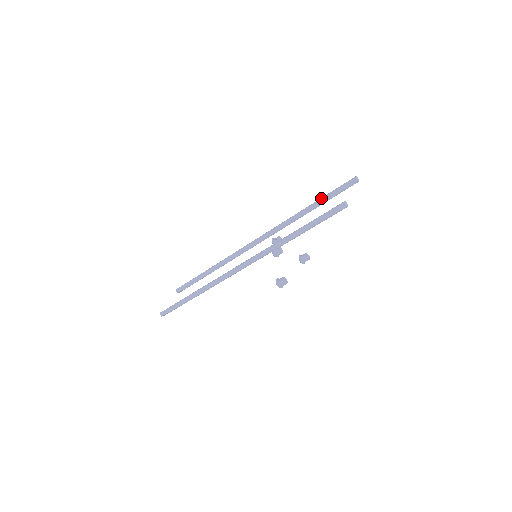
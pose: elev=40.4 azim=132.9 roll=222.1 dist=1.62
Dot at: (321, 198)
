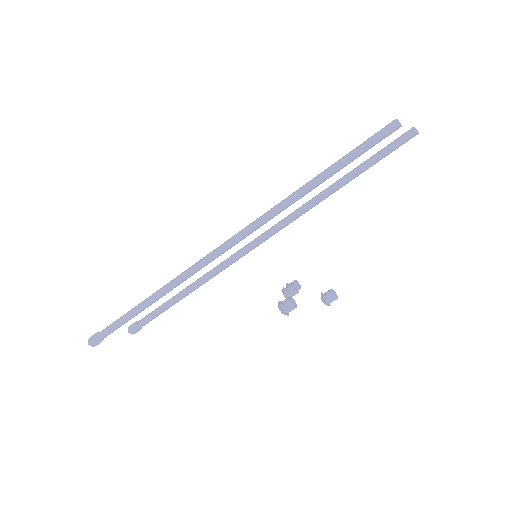
Dot at: occluded
